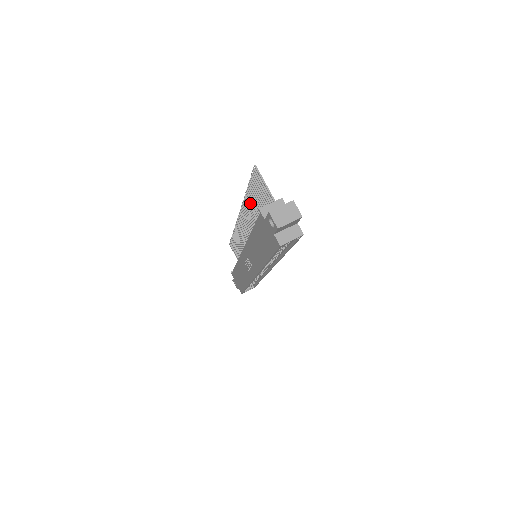
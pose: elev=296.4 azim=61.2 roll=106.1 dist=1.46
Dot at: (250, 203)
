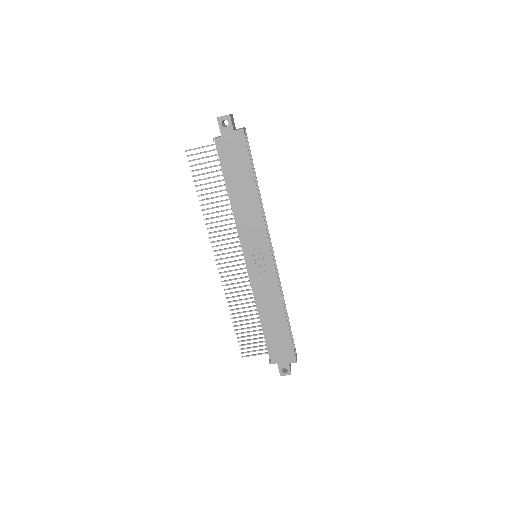
Dot at: (210, 208)
